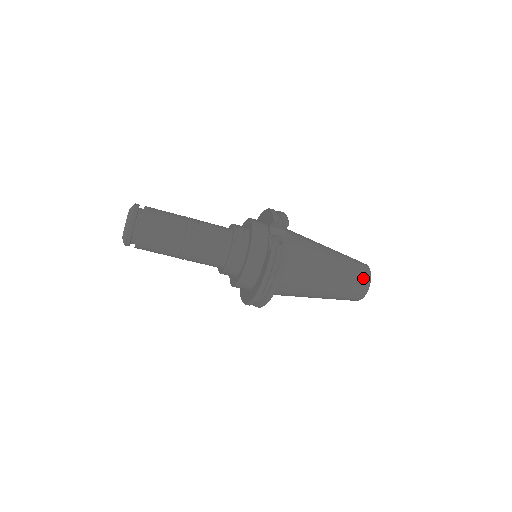
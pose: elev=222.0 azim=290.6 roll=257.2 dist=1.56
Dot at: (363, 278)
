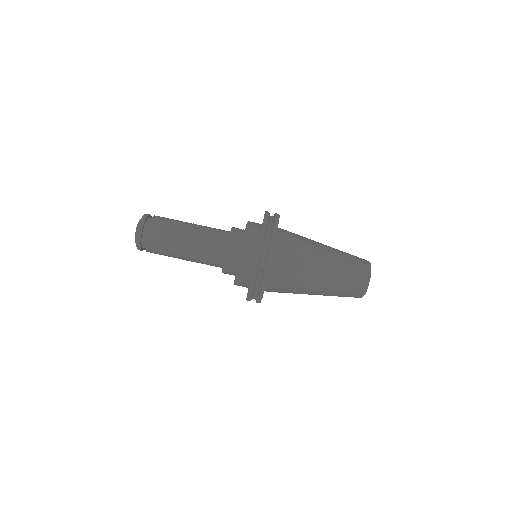
Dot at: (360, 258)
